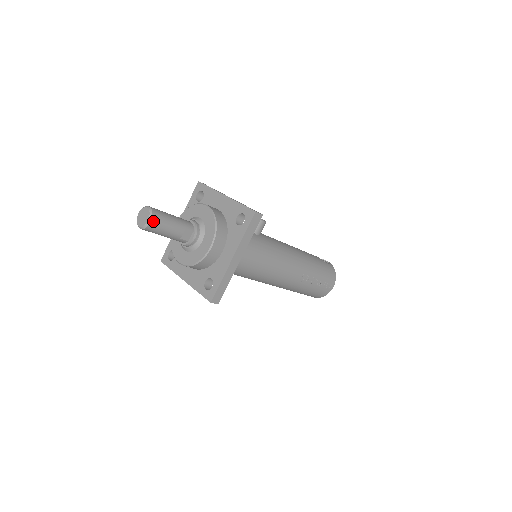
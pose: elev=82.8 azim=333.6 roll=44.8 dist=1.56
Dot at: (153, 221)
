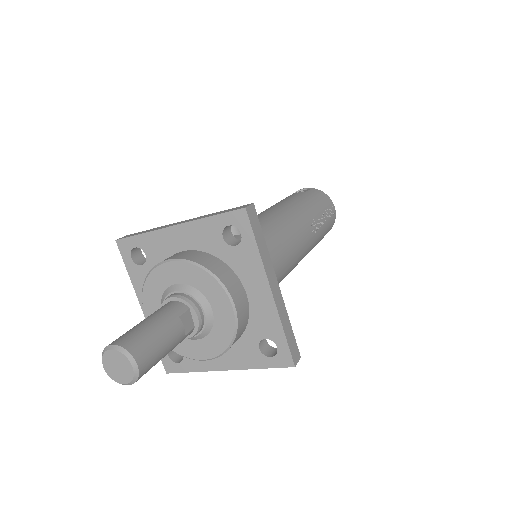
Dot at: (139, 359)
